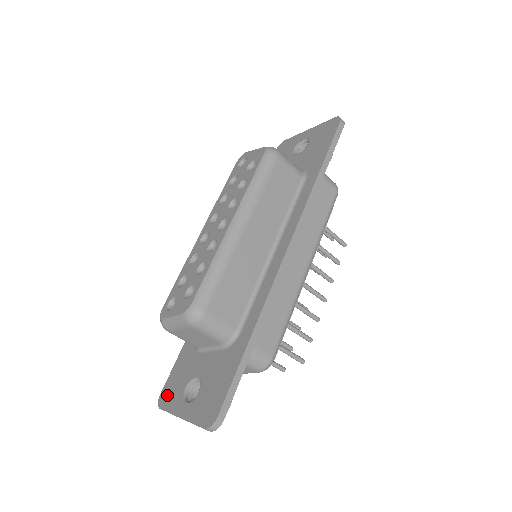
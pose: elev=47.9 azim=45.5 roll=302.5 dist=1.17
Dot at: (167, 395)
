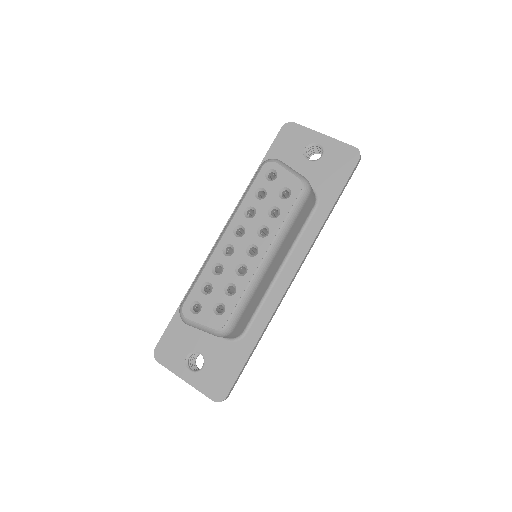
Dot at: (165, 353)
